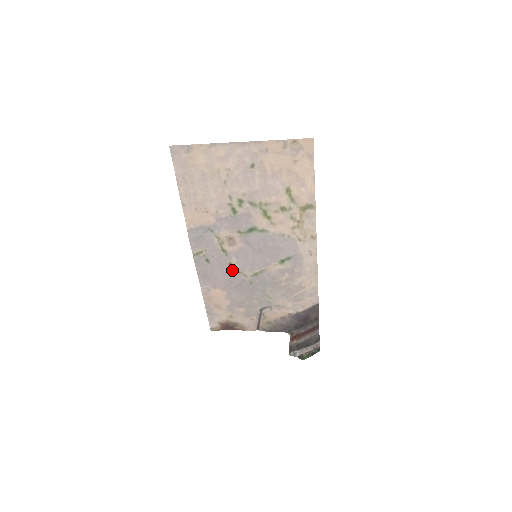
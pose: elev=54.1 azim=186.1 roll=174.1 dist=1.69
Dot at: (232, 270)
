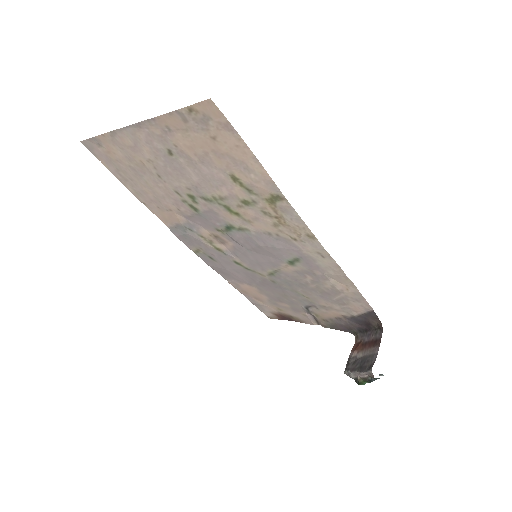
Dot at: (243, 268)
